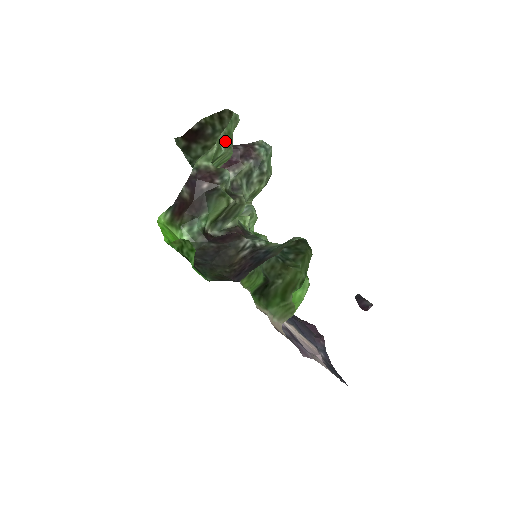
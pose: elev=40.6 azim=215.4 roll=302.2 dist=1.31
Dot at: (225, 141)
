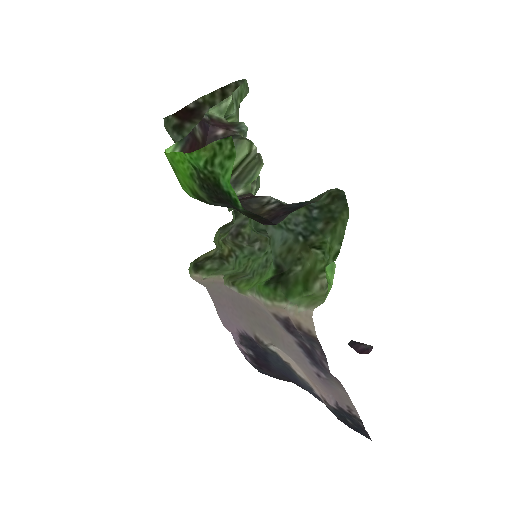
Dot at: (237, 102)
